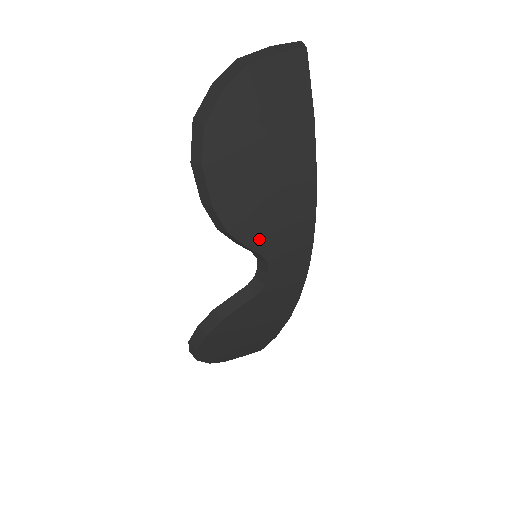
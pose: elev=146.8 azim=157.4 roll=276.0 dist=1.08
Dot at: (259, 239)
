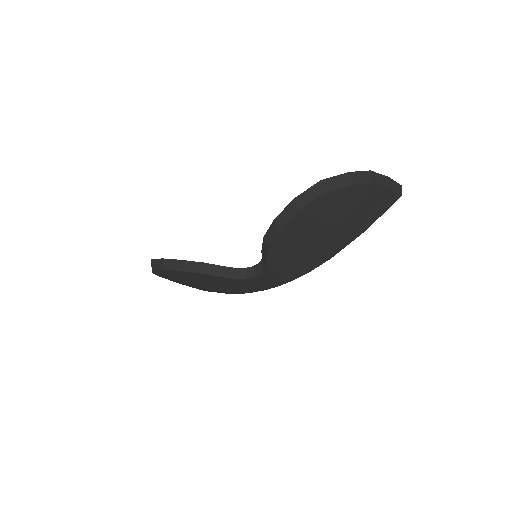
Dot at: (276, 261)
